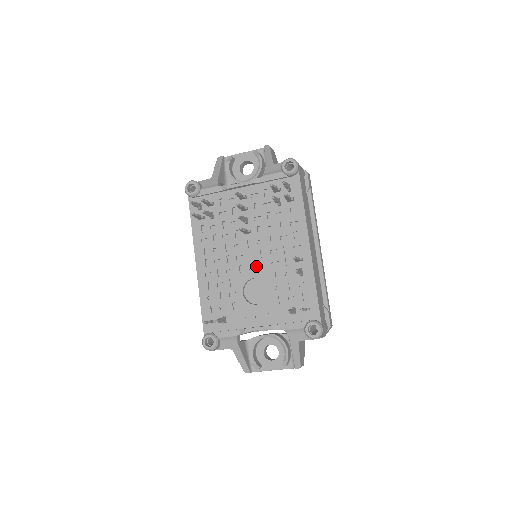
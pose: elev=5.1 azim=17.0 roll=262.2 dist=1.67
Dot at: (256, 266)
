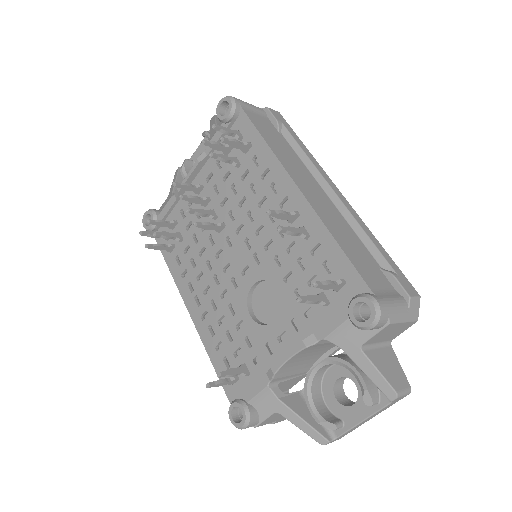
Dot at: (249, 266)
